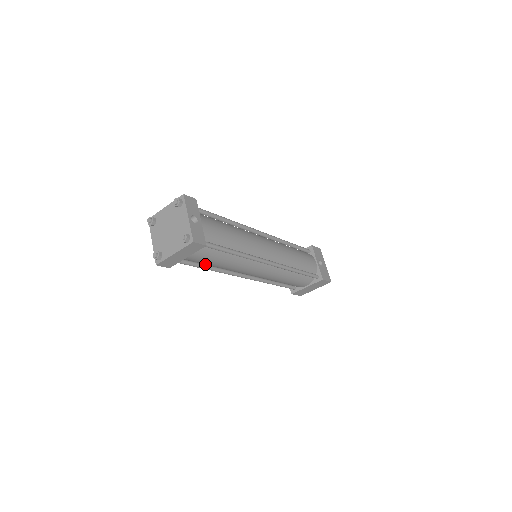
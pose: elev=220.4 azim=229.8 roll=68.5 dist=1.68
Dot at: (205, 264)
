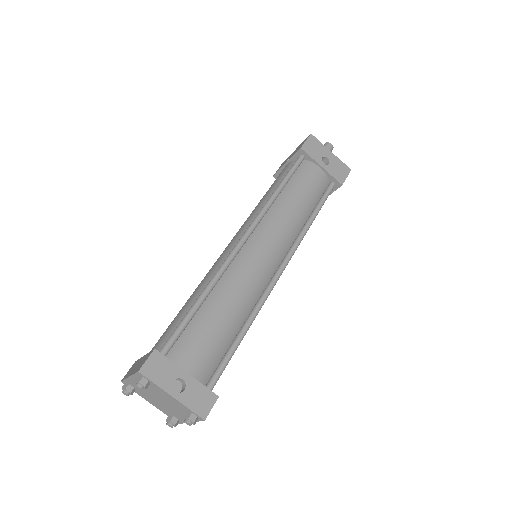
Dot at: occluded
